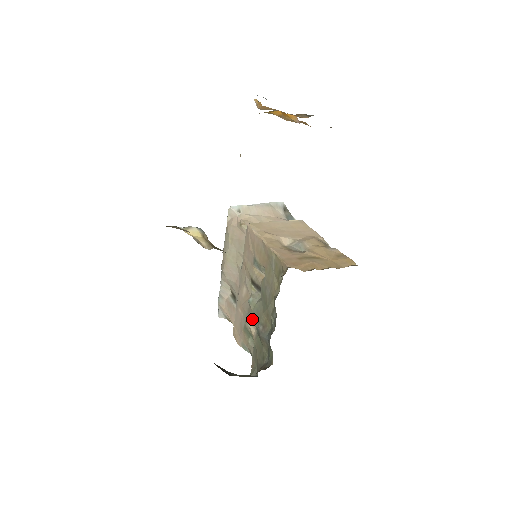
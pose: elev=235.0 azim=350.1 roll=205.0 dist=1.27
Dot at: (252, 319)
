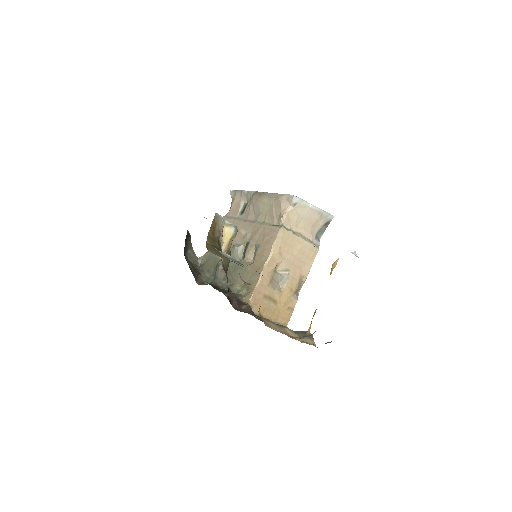
Dot at: occluded
